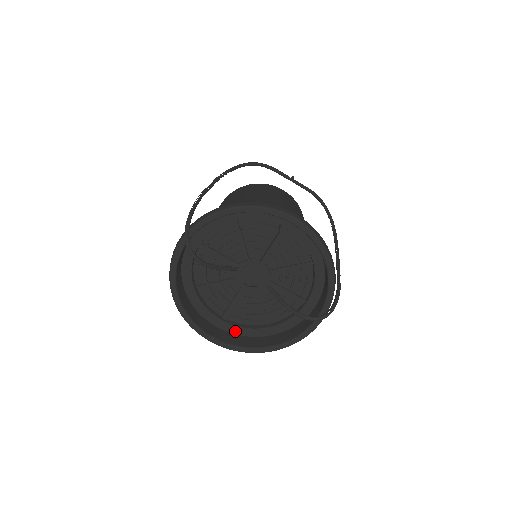
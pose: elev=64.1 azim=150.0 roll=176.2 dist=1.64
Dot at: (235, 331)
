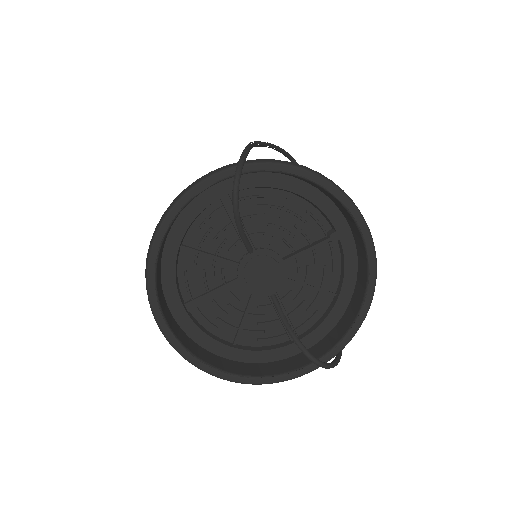
Dot at: (190, 331)
